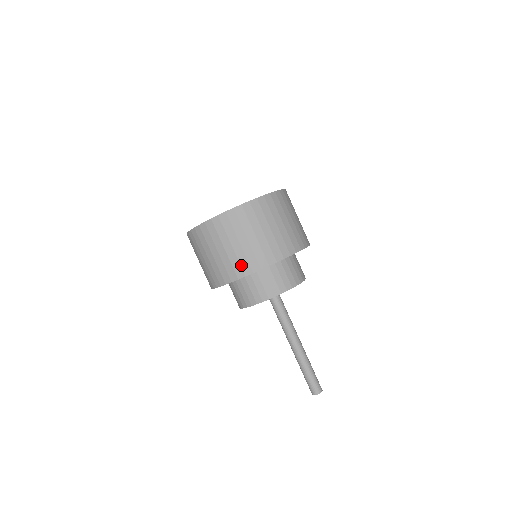
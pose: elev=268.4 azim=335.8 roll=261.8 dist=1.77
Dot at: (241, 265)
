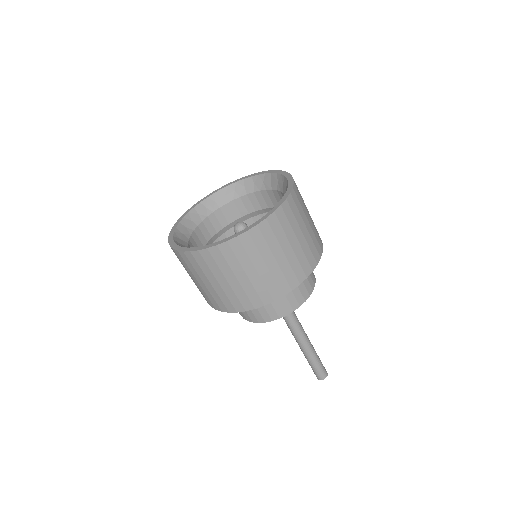
Dot at: (205, 297)
